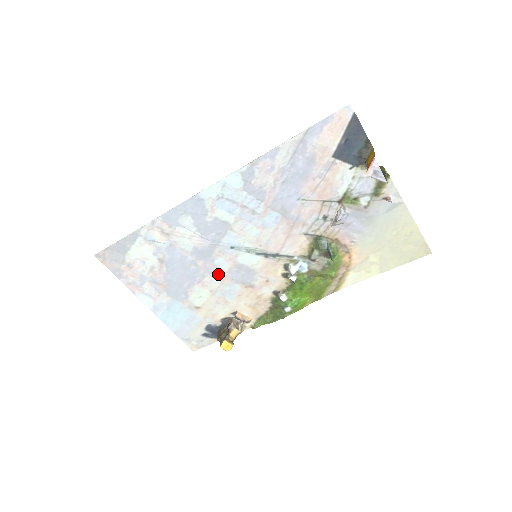
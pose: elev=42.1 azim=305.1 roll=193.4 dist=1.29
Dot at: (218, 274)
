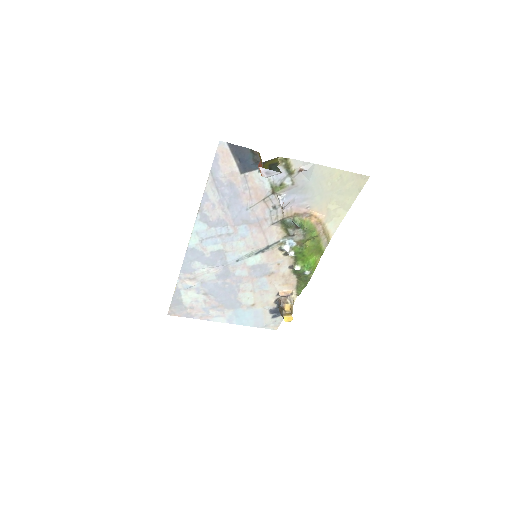
Dot at: (245, 280)
